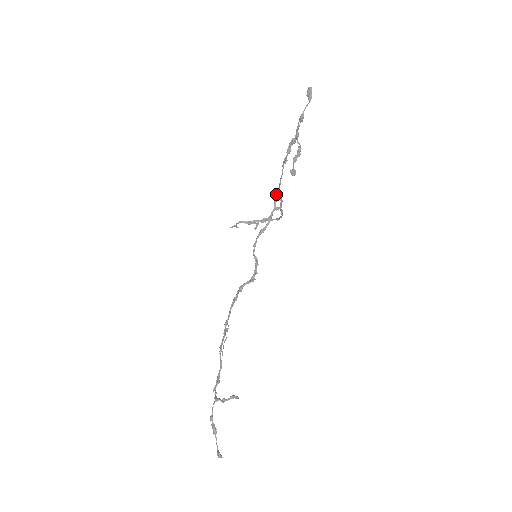
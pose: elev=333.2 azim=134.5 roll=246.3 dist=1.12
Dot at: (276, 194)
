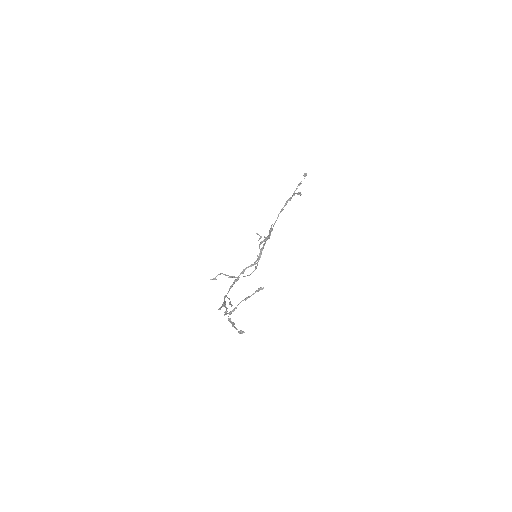
Dot at: (272, 228)
